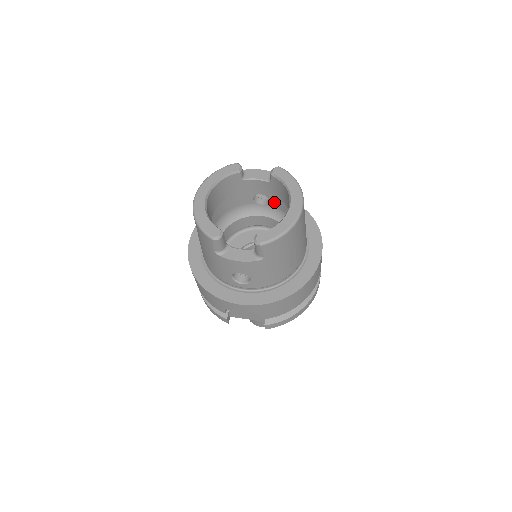
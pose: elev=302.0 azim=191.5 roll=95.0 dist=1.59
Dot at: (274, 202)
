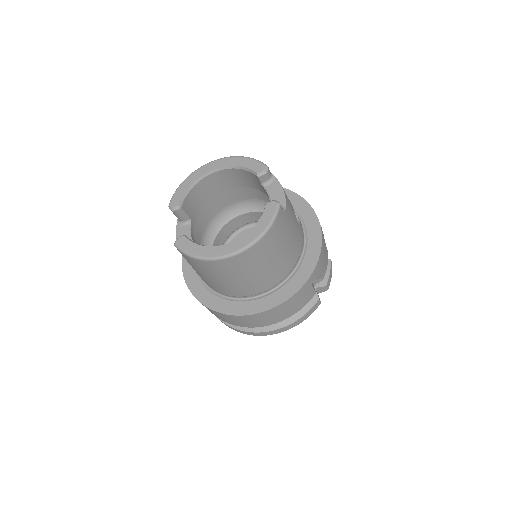
Dot at: occluded
